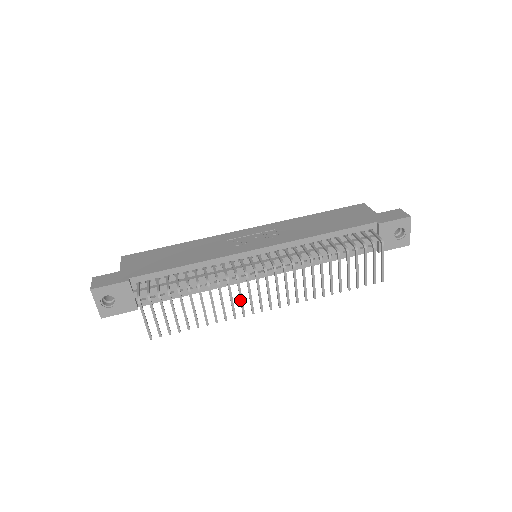
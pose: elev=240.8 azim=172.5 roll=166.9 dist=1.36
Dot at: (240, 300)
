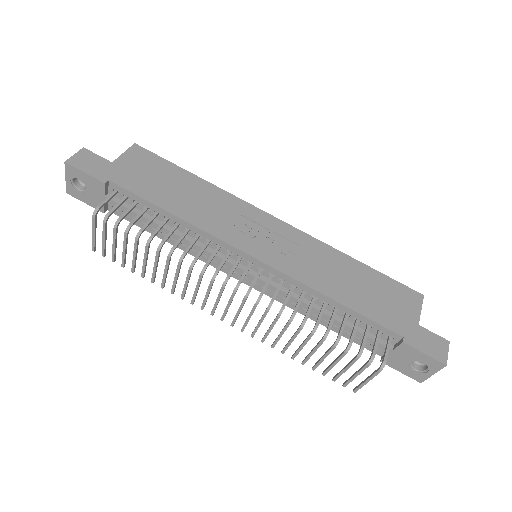
Dot at: occluded
